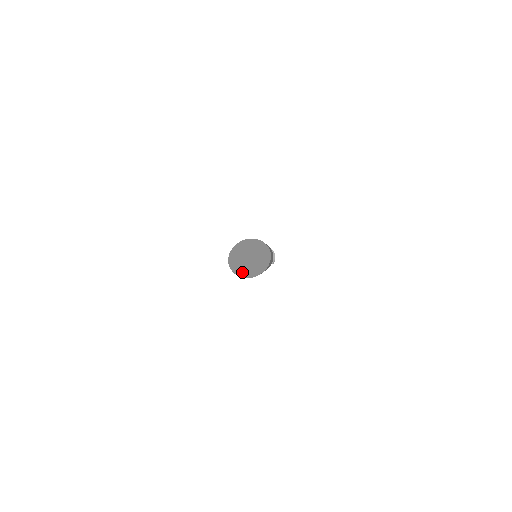
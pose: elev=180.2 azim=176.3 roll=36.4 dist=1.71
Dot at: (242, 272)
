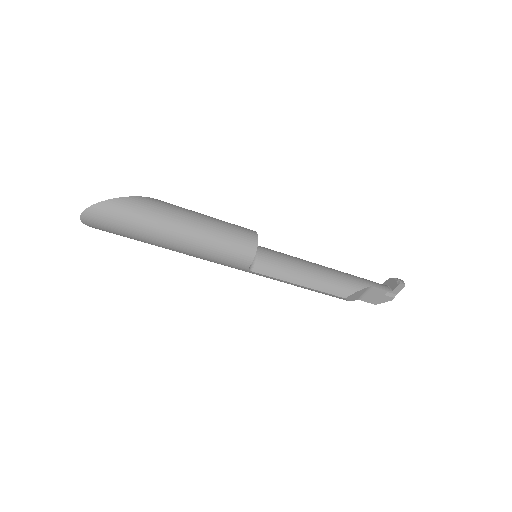
Dot at: (93, 212)
